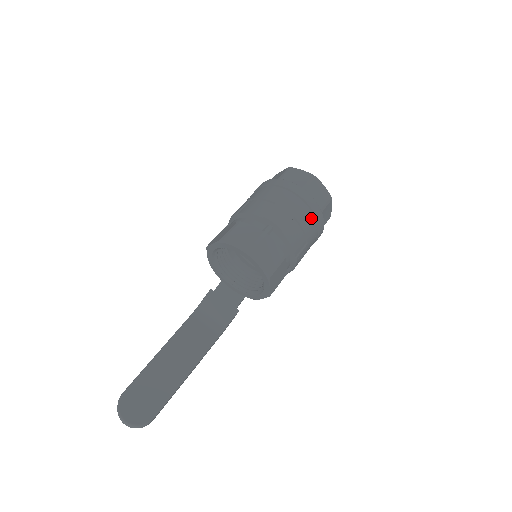
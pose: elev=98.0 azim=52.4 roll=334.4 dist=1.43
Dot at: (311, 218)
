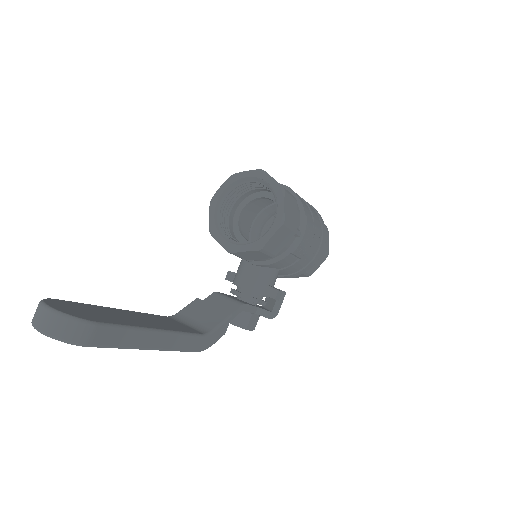
Dot at: (314, 210)
